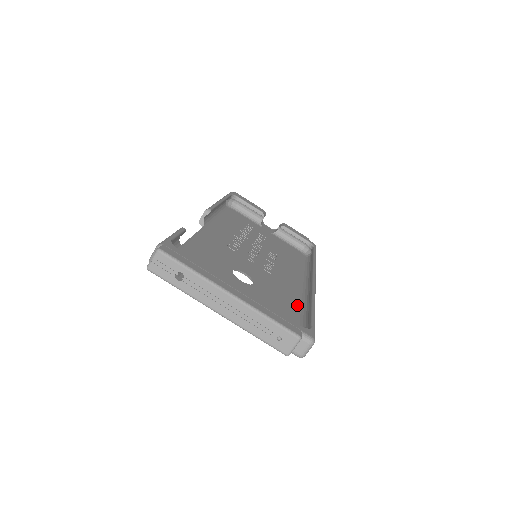
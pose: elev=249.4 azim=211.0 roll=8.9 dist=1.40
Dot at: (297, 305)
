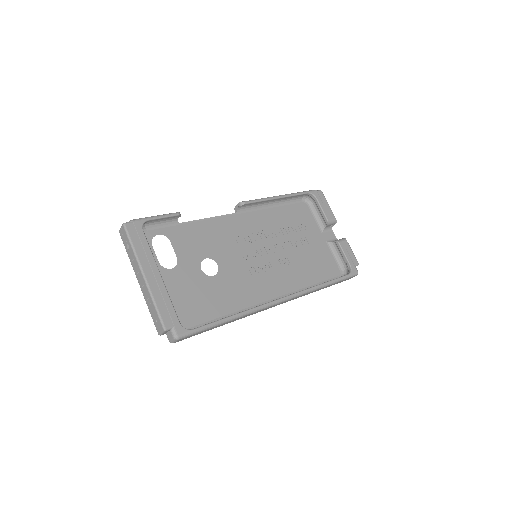
Dot at: (237, 310)
